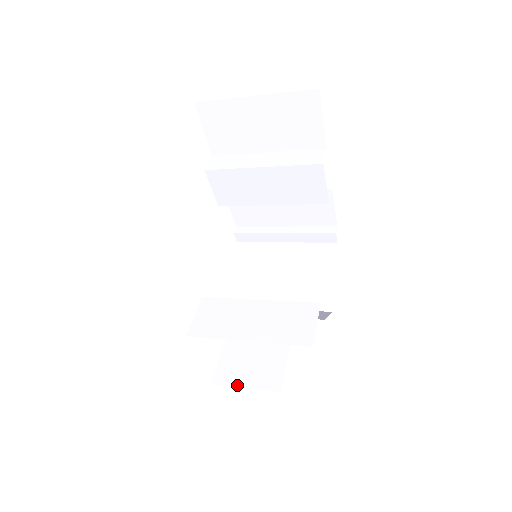
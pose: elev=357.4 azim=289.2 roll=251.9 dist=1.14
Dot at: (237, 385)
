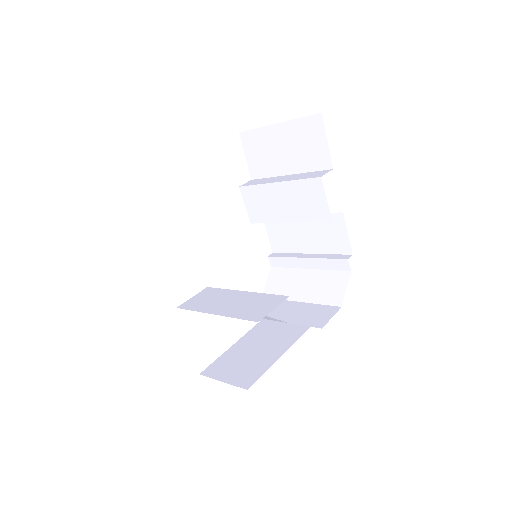
Dot at: (217, 378)
